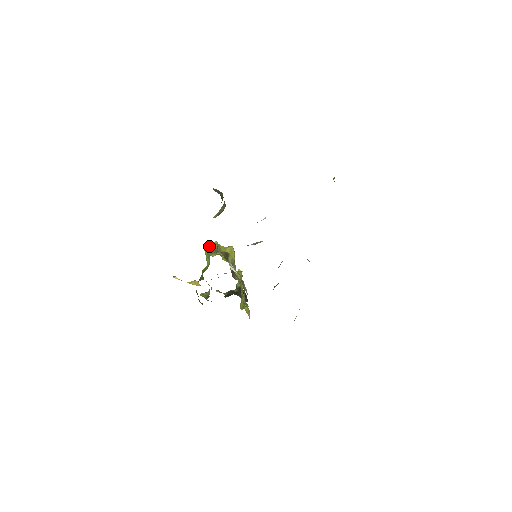
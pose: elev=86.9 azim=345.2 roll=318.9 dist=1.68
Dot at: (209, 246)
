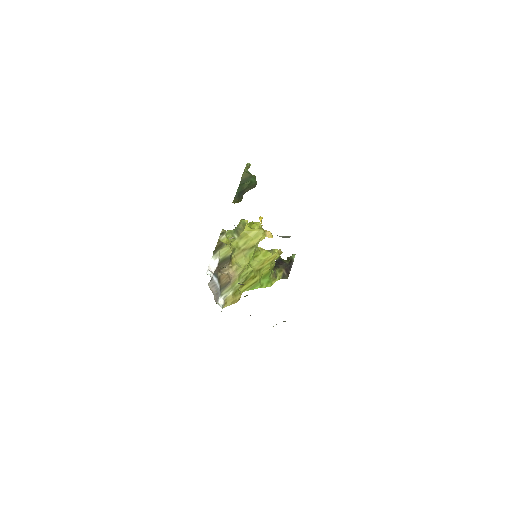
Dot at: (240, 221)
